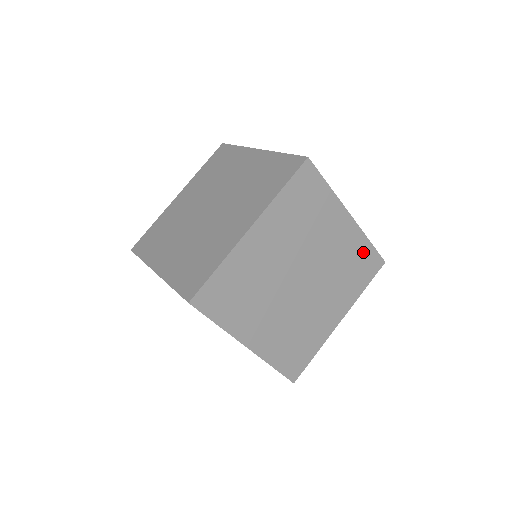
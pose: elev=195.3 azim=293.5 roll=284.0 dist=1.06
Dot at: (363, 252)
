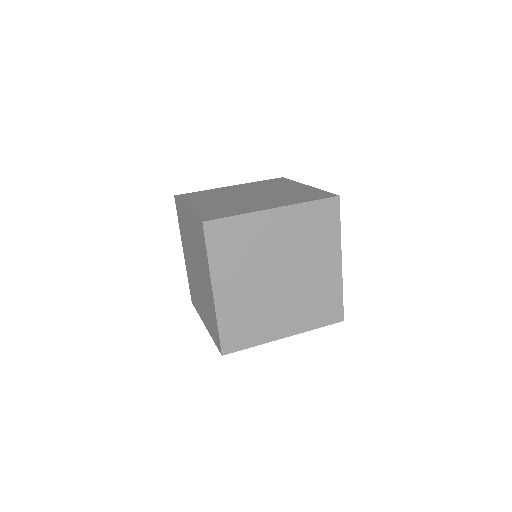
Dot at: occluded
